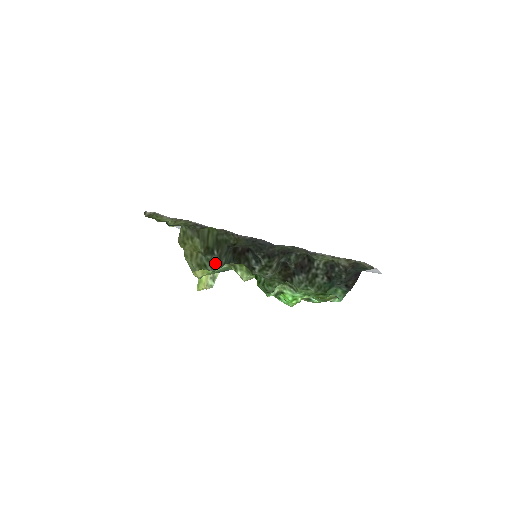
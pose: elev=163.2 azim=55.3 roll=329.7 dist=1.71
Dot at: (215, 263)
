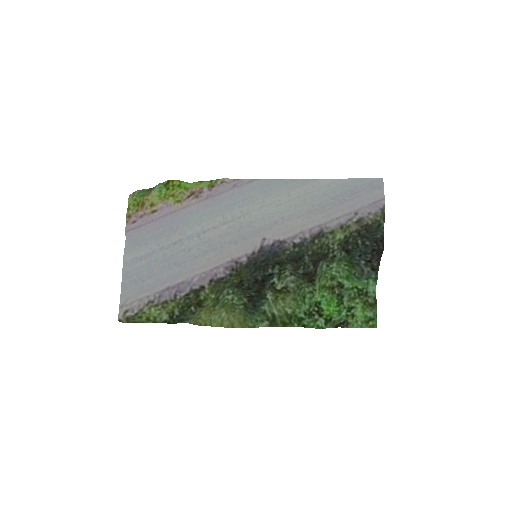
Dot at: (227, 290)
